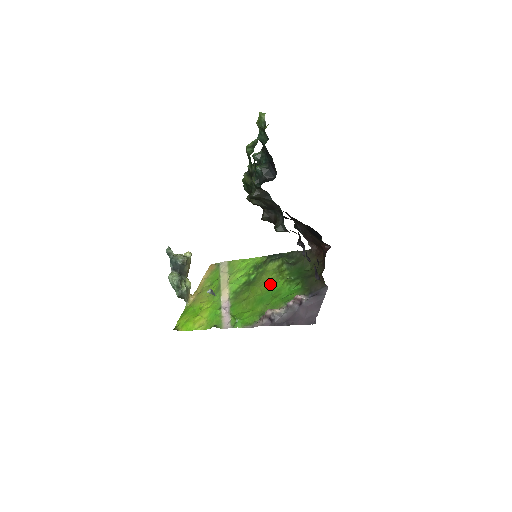
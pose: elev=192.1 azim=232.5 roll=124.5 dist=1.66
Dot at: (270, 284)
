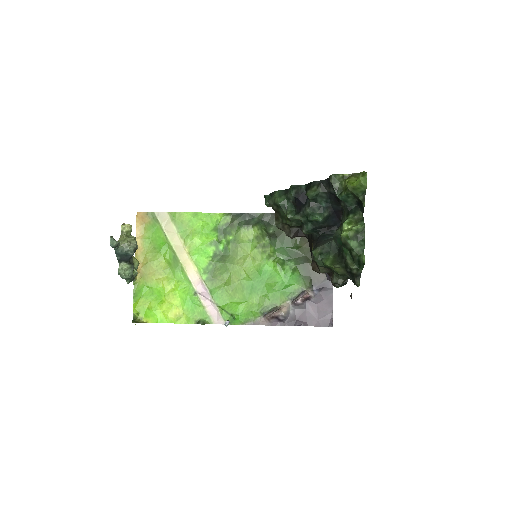
Dot at: (255, 264)
